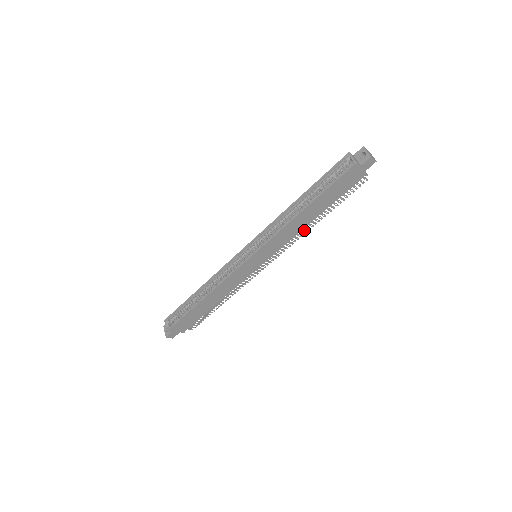
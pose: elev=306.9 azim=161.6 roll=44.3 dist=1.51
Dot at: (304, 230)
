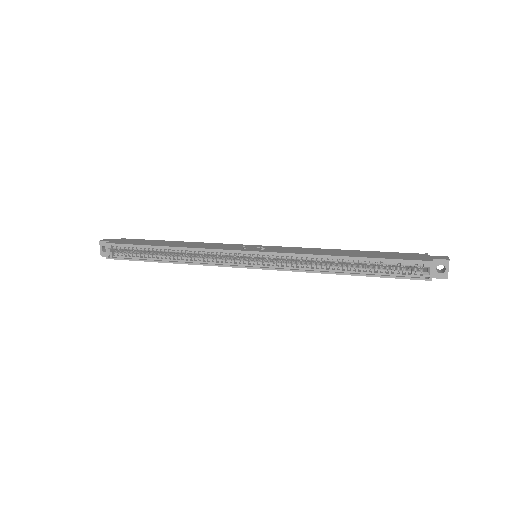
Dot at: occluded
